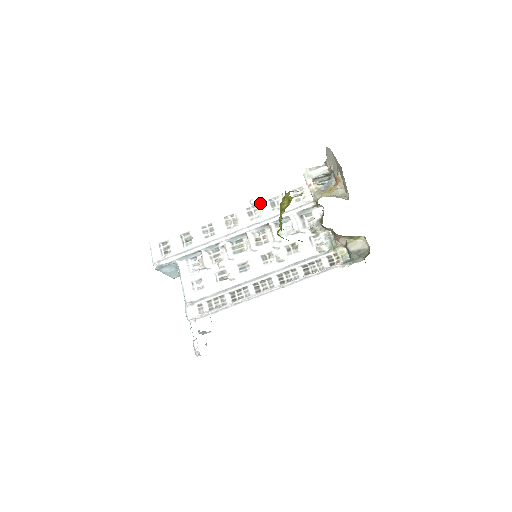
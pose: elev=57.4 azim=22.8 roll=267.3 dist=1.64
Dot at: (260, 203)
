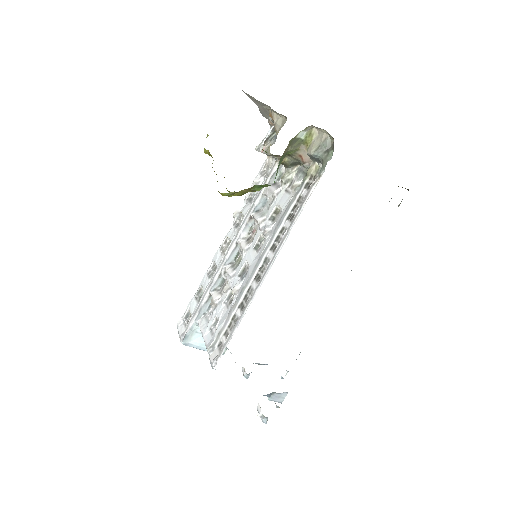
Dot at: (241, 210)
